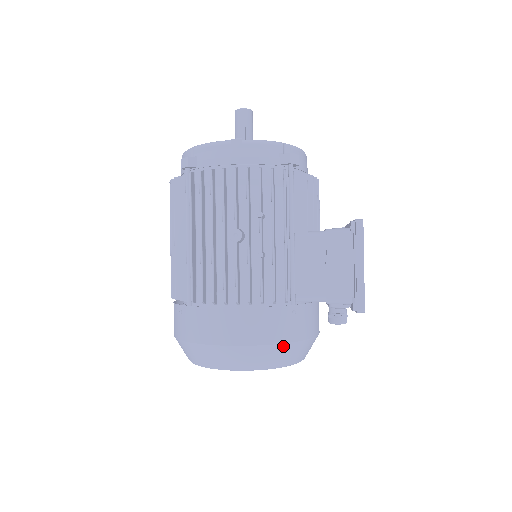
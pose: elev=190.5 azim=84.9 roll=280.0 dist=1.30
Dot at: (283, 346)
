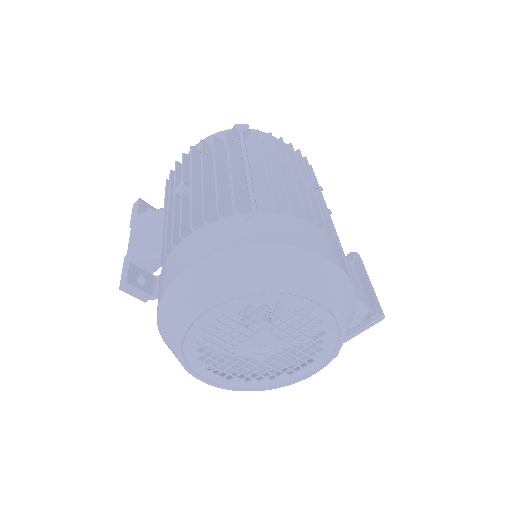
Dot at: (354, 302)
